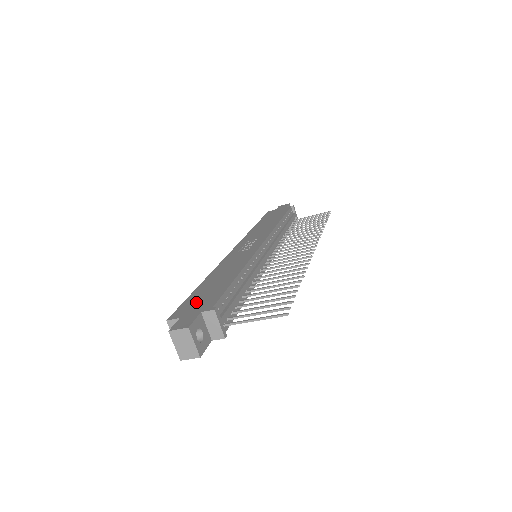
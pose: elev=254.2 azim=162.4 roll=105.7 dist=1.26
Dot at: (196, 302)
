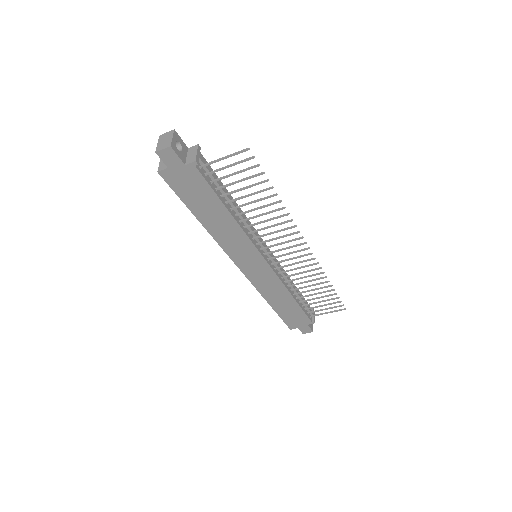
Dot at: occluded
